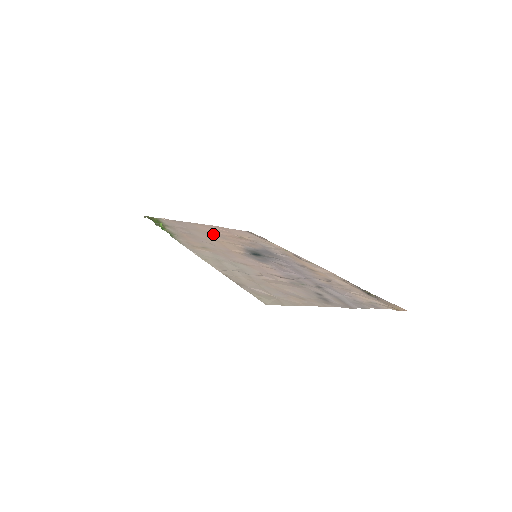
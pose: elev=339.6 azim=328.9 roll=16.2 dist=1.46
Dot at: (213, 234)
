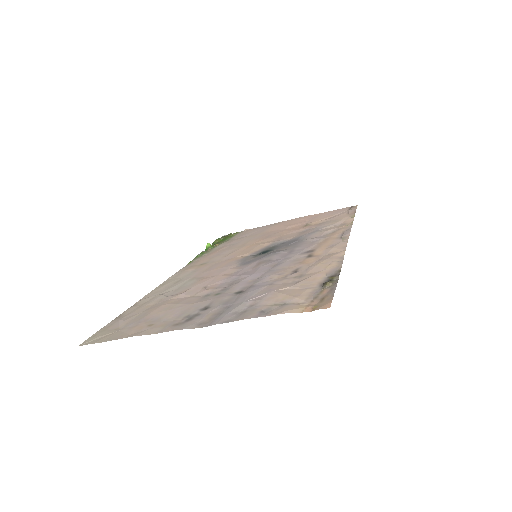
Dot at: (267, 234)
